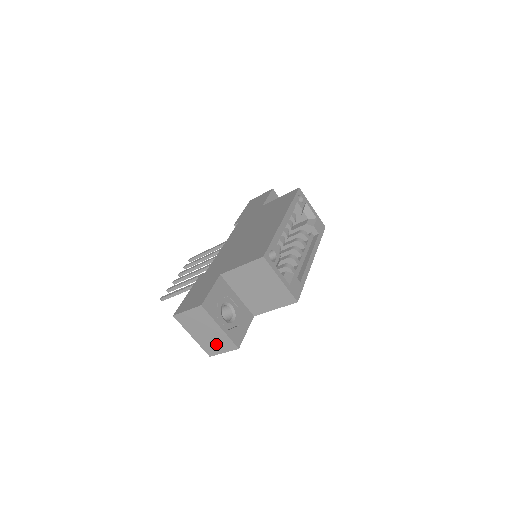
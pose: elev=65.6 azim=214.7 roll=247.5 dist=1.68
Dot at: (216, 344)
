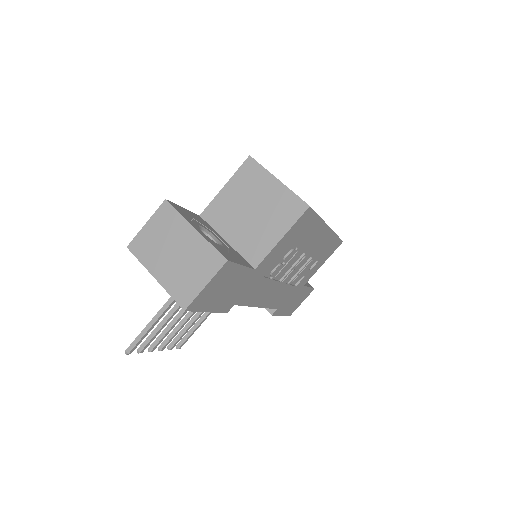
Dot at: (192, 272)
